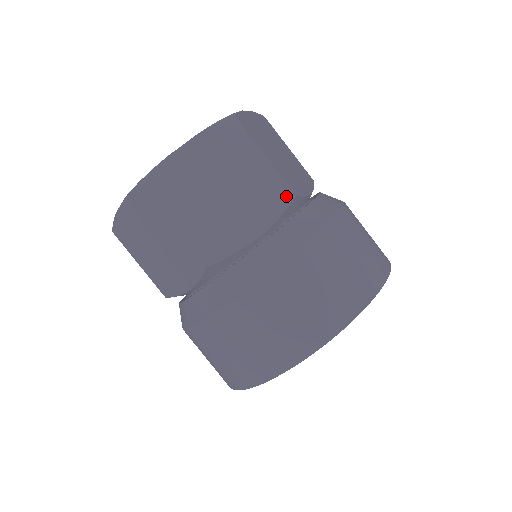
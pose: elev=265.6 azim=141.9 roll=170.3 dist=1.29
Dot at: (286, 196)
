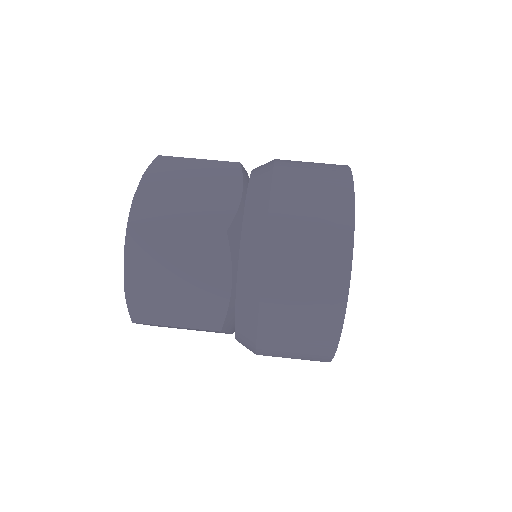
Dot at: (234, 167)
